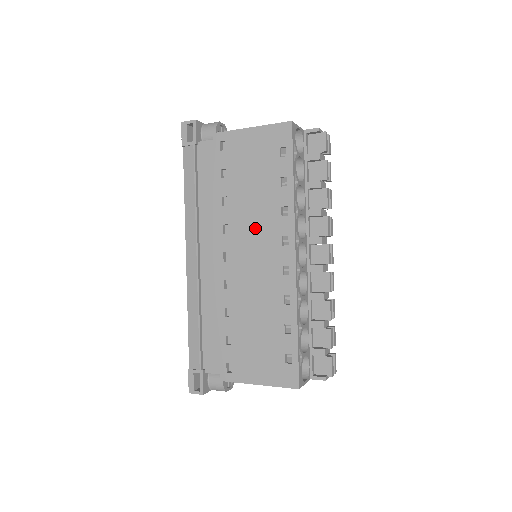
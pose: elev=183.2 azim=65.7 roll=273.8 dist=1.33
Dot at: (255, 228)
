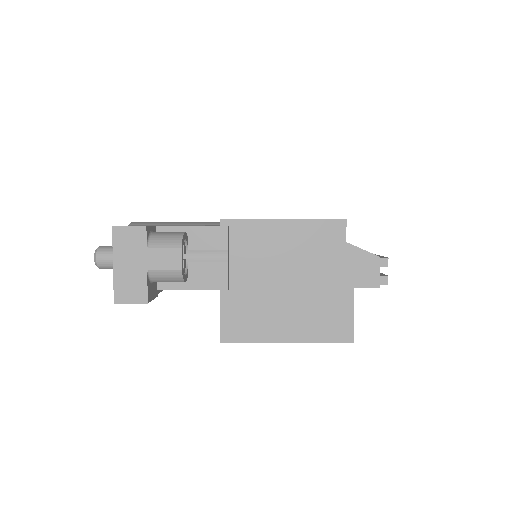
Dot at: occluded
